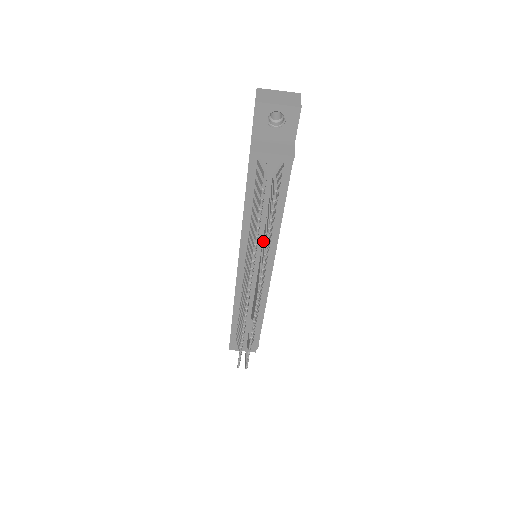
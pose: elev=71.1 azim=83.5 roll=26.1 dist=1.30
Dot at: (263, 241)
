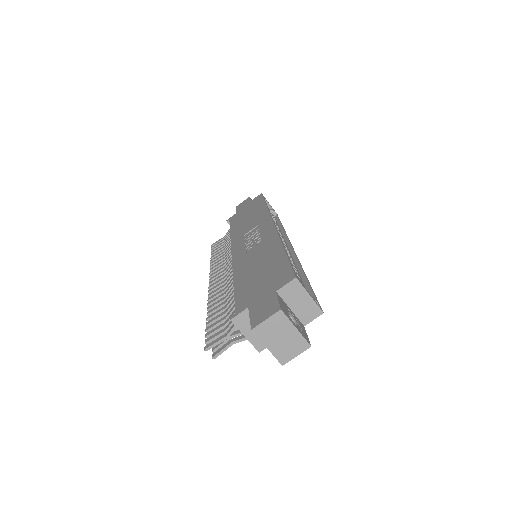
Dot at: occluded
